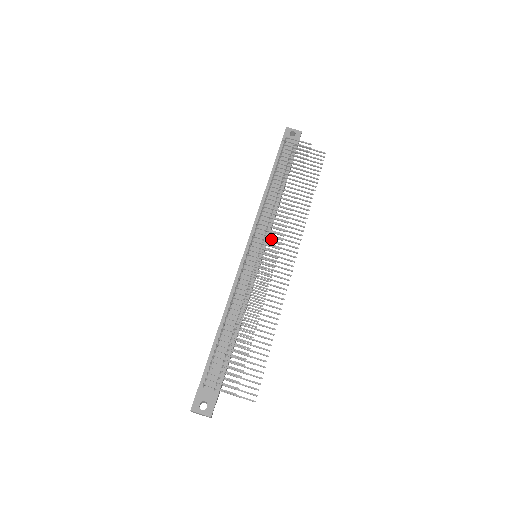
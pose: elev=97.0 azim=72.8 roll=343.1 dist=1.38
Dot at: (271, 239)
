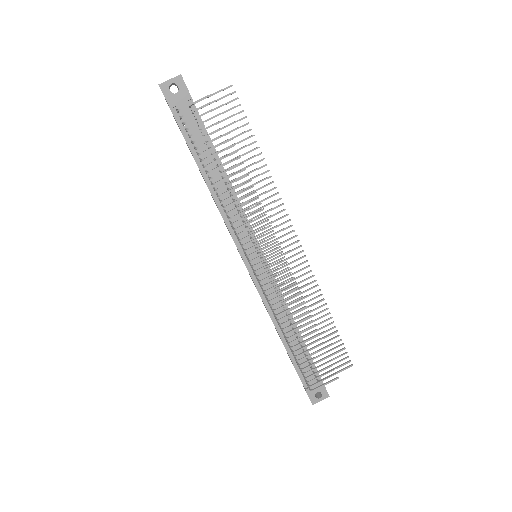
Dot at: (261, 239)
